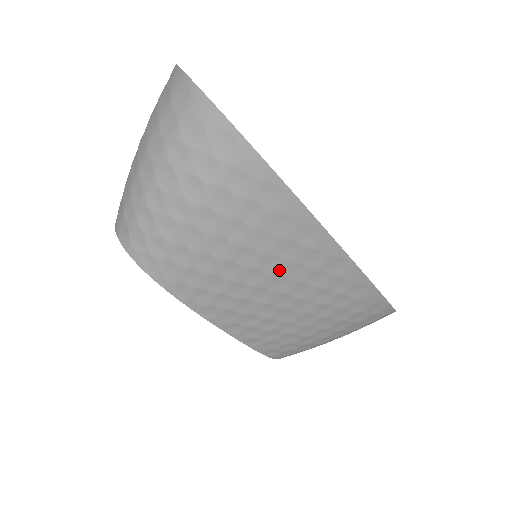
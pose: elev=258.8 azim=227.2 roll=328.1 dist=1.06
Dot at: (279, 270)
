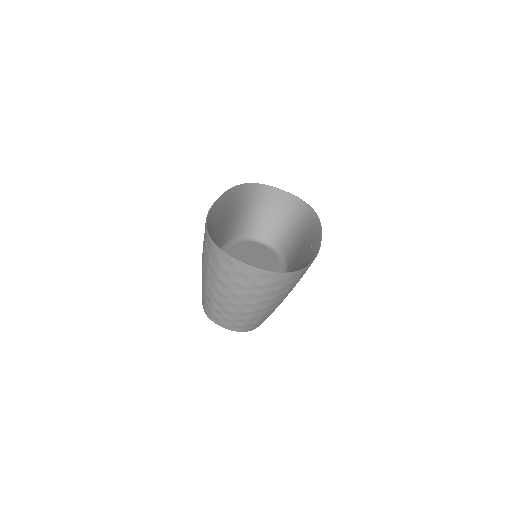
Dot at: occluded
